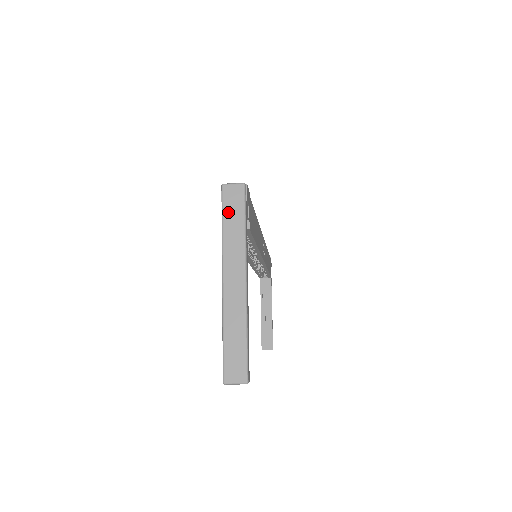
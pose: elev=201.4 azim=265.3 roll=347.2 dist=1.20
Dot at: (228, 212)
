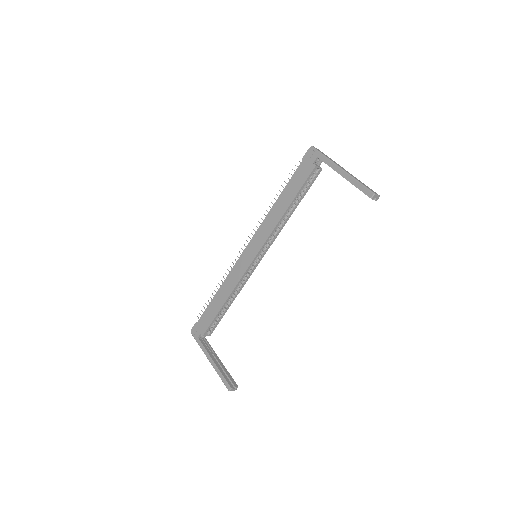
Dot at: (322, 153)
